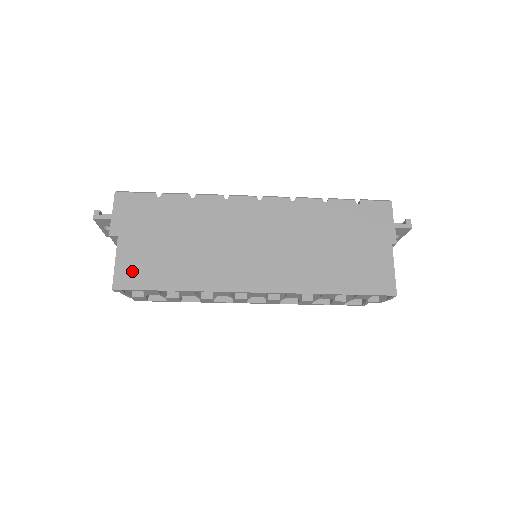
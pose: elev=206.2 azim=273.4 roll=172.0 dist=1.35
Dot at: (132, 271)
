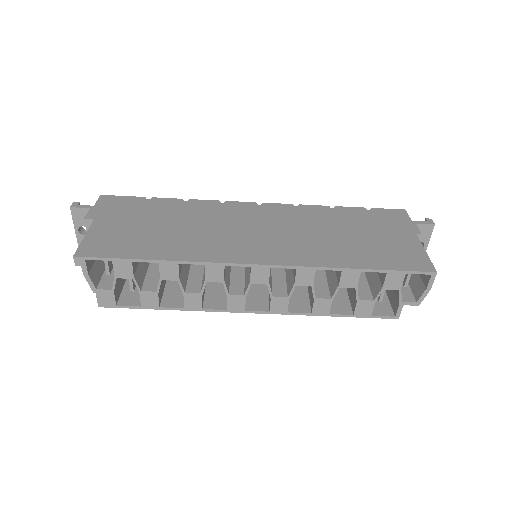
Dot at: (103, 243)
